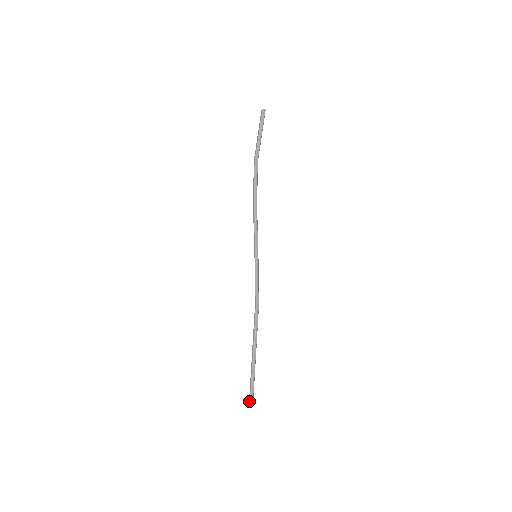
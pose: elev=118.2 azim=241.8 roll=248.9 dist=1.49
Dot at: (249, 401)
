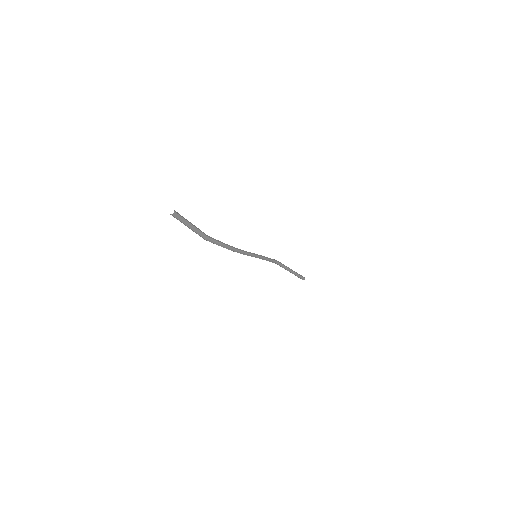
Dot at: occluded
